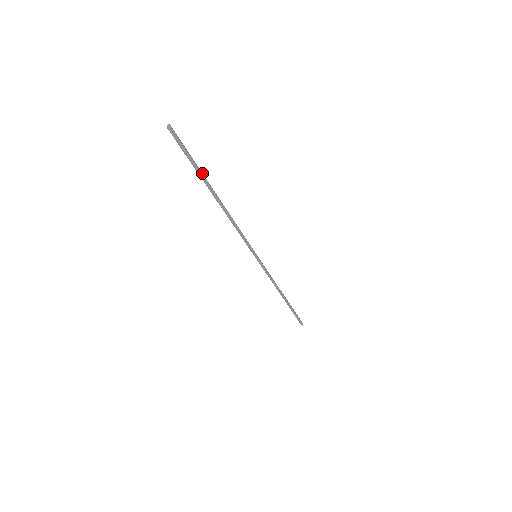
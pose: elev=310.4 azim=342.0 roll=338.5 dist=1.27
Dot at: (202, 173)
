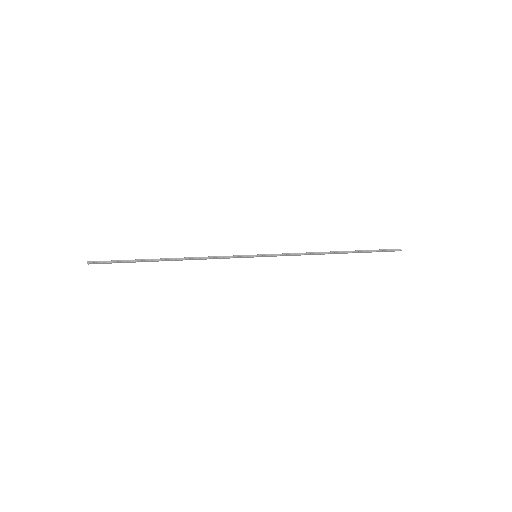
Dot at: (140, 260)
